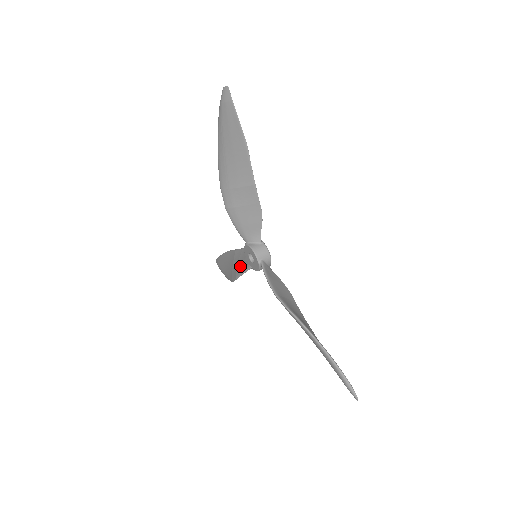
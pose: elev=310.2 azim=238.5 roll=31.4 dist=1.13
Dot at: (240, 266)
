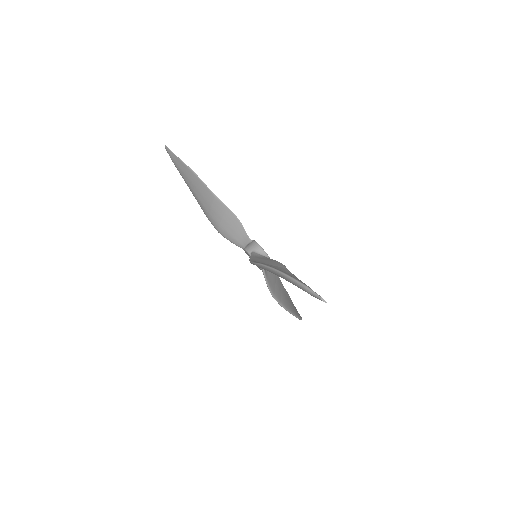
Dot at: (227, 232)
